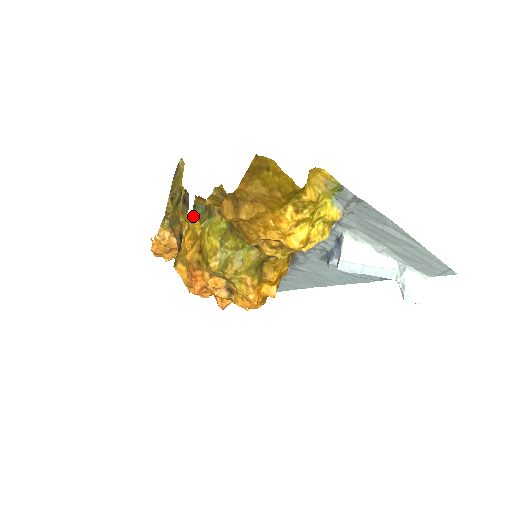
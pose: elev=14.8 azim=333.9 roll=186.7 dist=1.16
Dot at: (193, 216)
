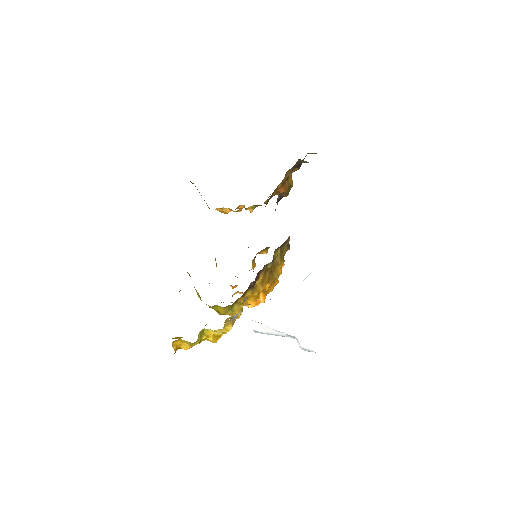
Dot at: (190, 276)
